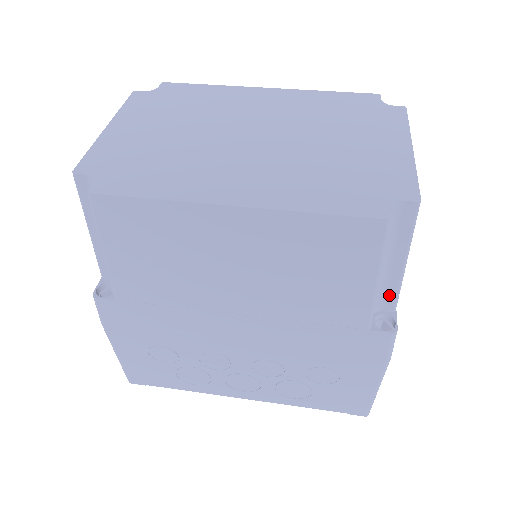
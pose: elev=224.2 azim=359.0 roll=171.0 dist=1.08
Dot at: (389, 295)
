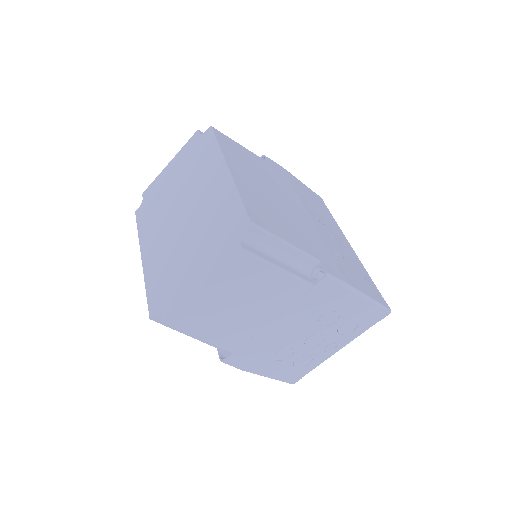
Dot at: occluded
